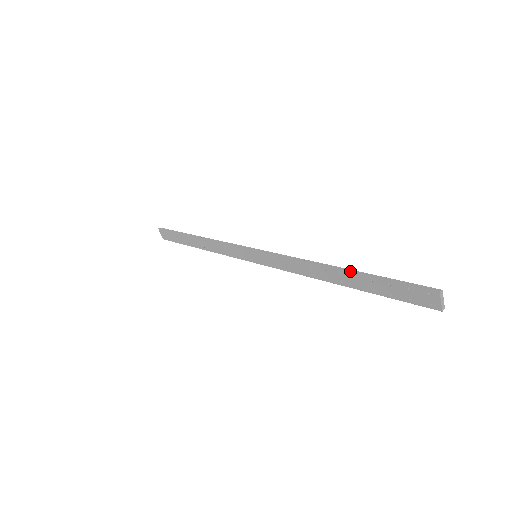
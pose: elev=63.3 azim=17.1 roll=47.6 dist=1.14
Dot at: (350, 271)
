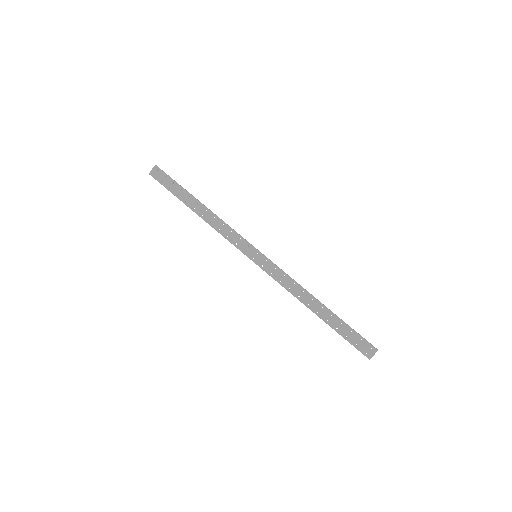
Dot at: occluded
